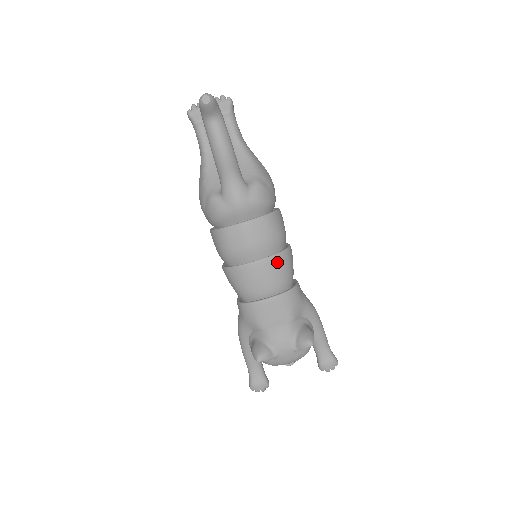
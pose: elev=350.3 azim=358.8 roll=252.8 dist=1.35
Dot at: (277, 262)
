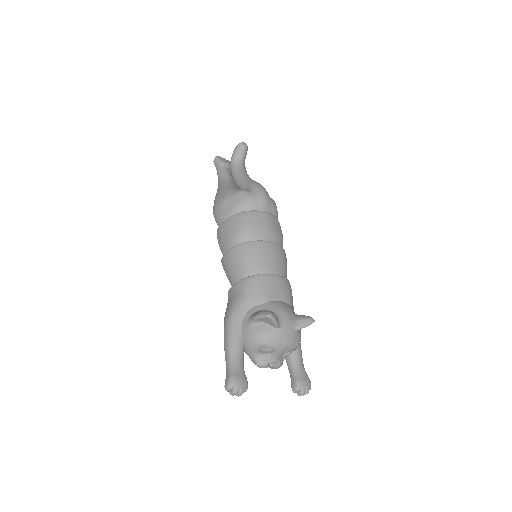
Dot at: (283, 253)
